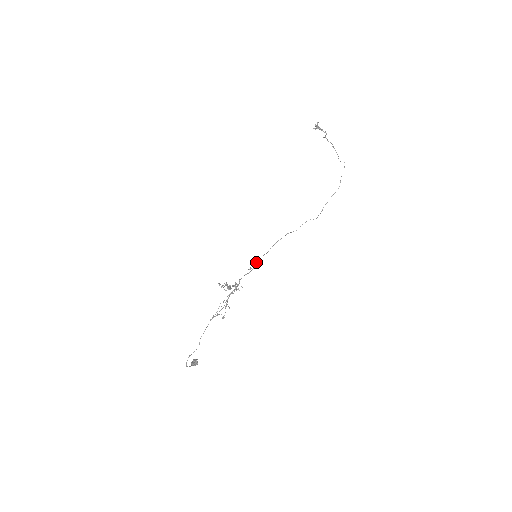
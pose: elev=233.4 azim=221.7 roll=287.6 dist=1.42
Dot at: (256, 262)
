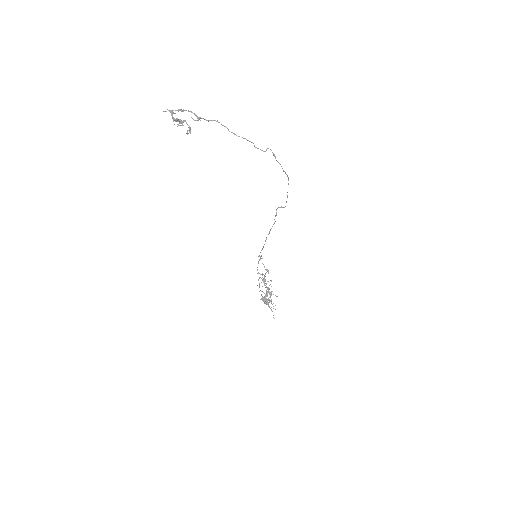
Dot at: (260, 258)
